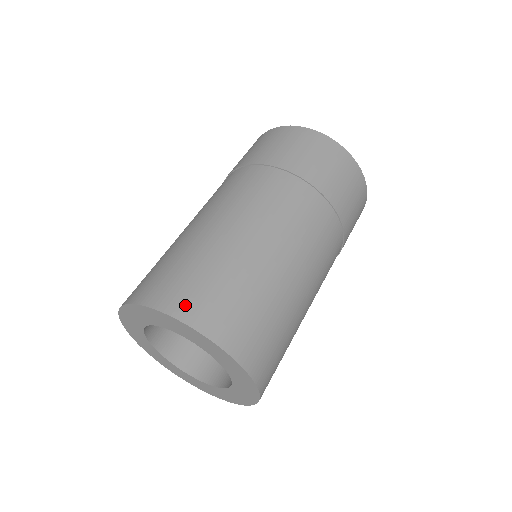
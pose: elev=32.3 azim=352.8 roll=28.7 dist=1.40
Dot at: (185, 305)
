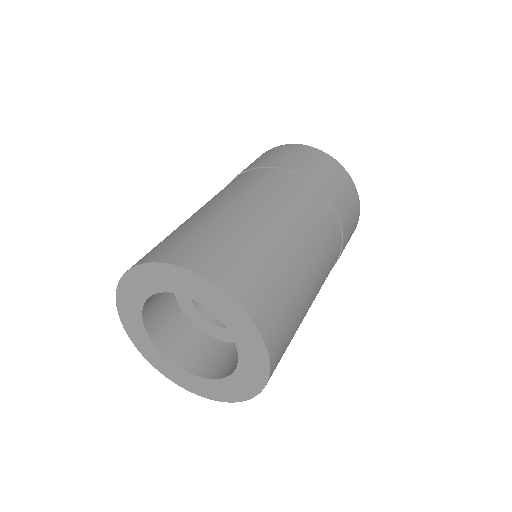
Dot at: (235, 282)
